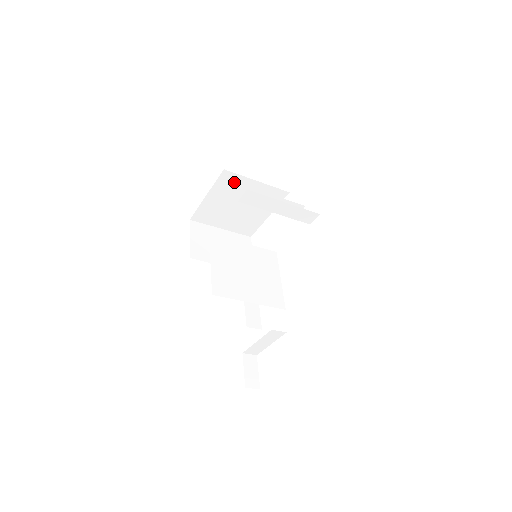
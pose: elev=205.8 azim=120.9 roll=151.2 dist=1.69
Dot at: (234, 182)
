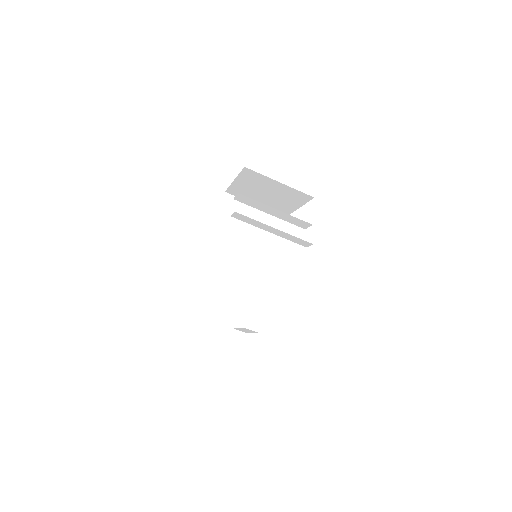
Dot at: (257, 177)
